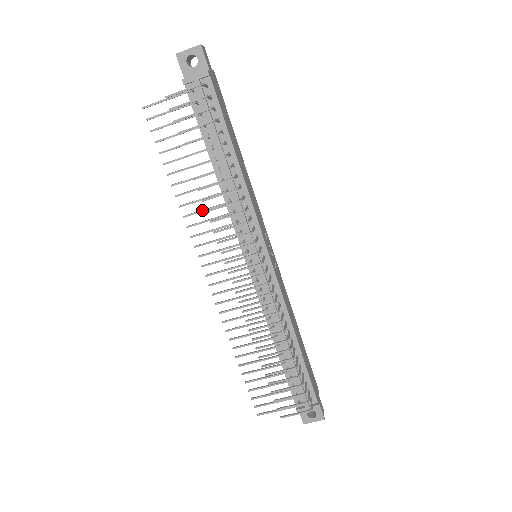
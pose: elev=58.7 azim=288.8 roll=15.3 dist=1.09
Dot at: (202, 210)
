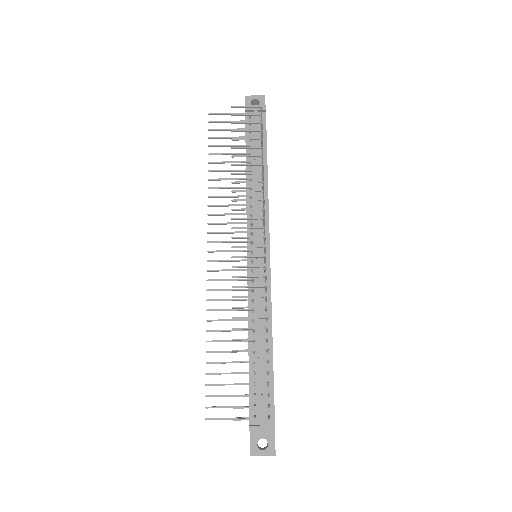
Dot at: (226, 196)
